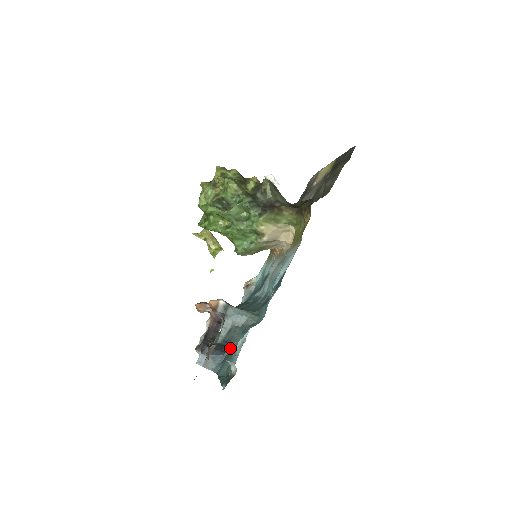
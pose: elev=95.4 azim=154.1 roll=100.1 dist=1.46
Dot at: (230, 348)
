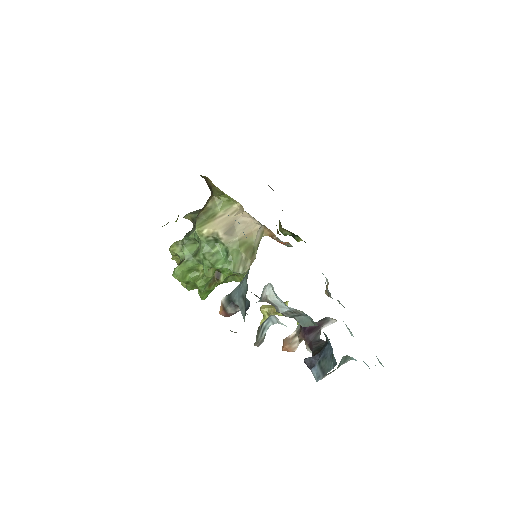
Dot at: occluded
